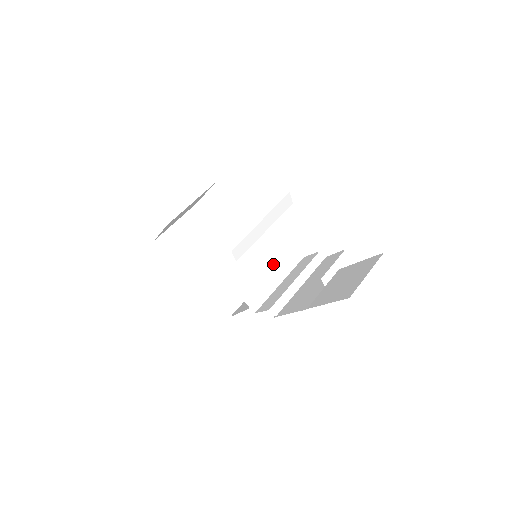
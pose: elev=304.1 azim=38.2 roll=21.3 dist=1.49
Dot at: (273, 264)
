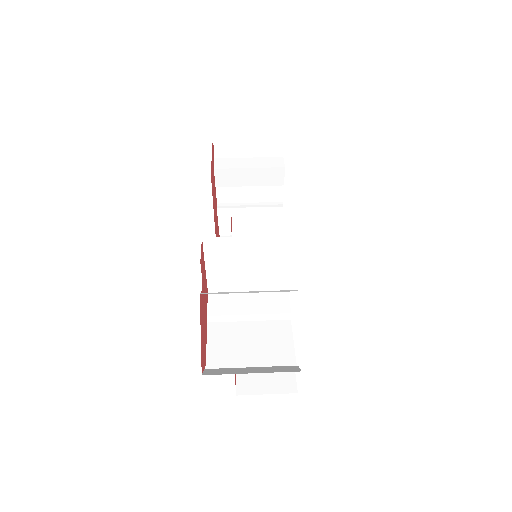
Dot at: (257, 278)
